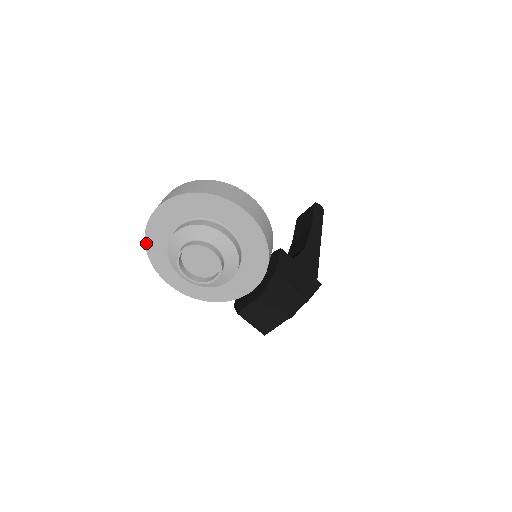
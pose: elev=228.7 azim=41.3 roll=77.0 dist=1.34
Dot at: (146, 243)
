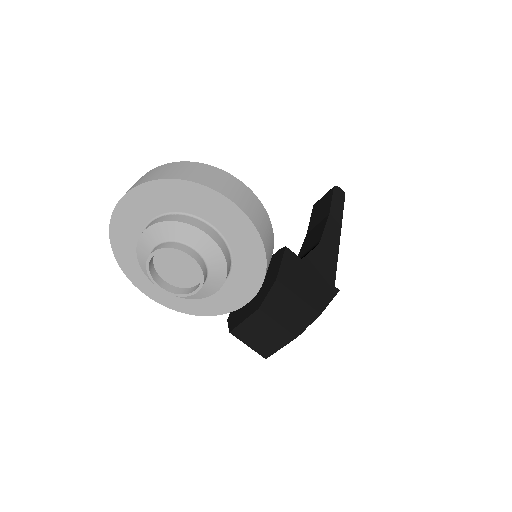
Dot at: (112, 245)
